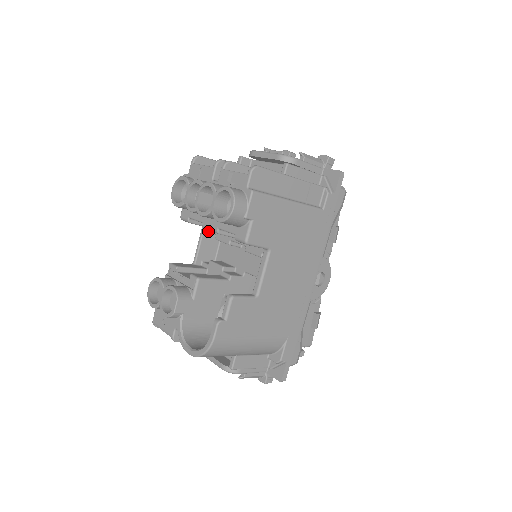
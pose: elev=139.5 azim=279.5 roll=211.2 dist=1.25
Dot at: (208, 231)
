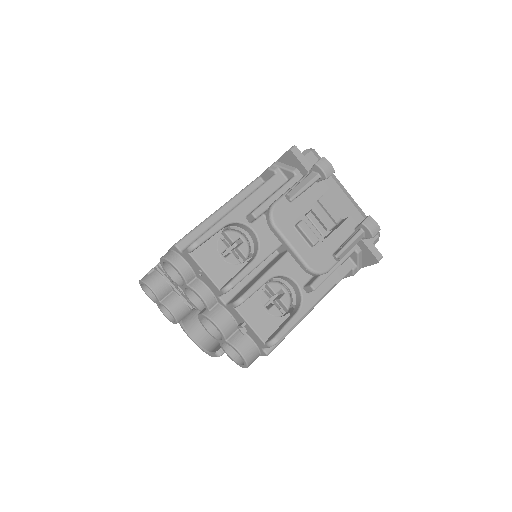
Dot at: occluded
